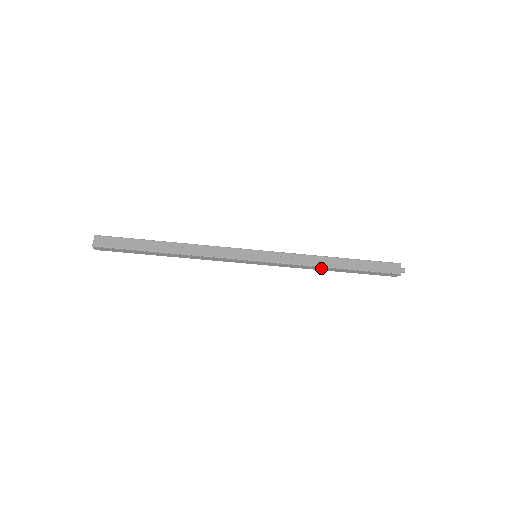
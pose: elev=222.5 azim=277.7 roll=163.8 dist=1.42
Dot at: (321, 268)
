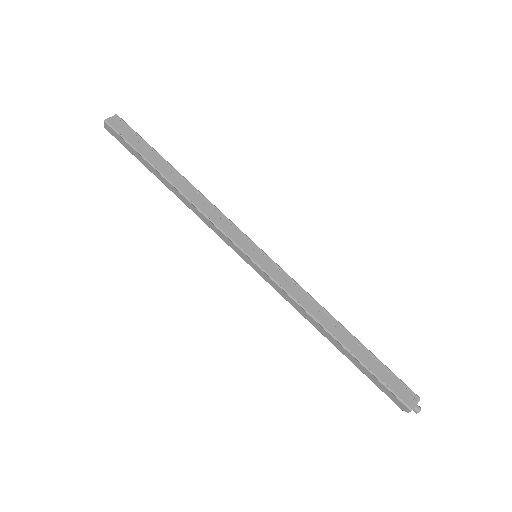
Dot at: (318, 325)
